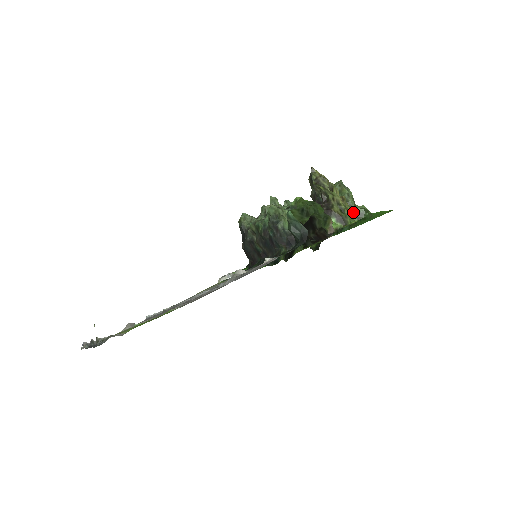
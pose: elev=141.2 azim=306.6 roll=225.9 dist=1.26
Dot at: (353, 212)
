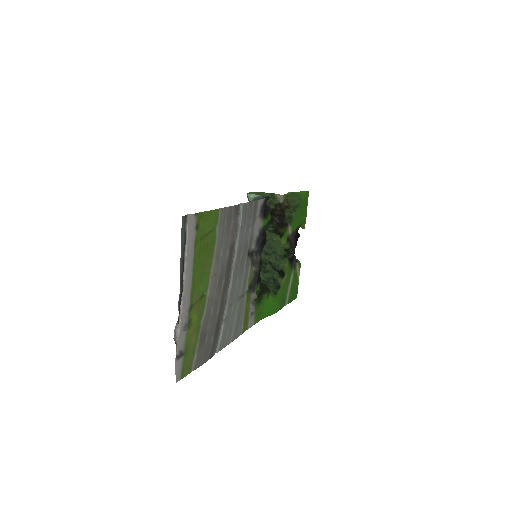
Dot at: occluded
